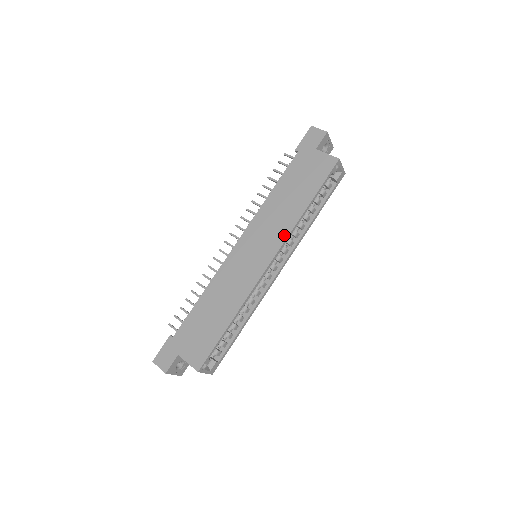
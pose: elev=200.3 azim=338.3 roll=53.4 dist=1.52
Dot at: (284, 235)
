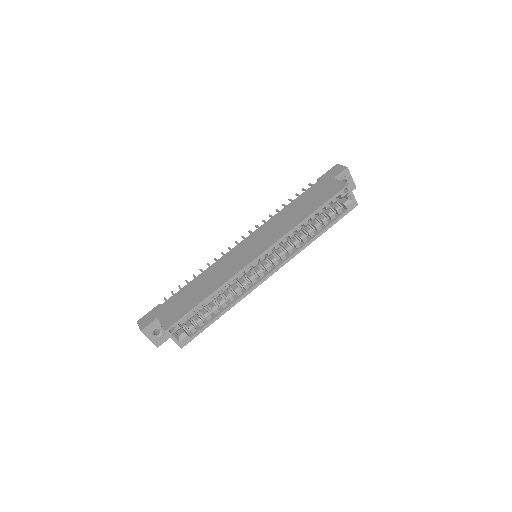
Dot at: (281, 235)
